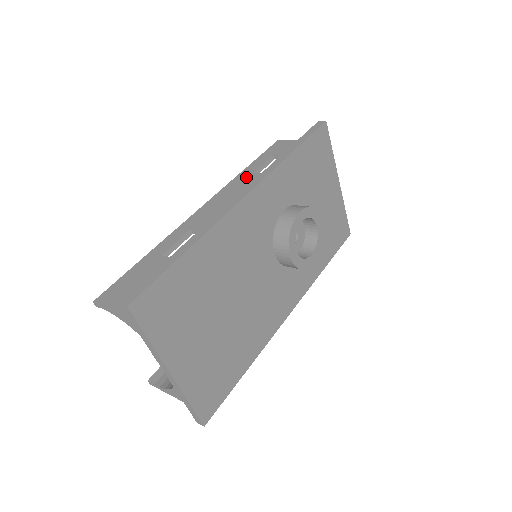
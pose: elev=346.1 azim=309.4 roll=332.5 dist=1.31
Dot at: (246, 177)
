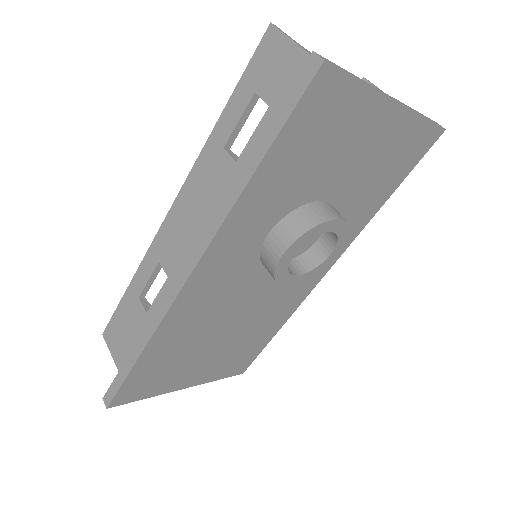
Dot at: (214, 157)
